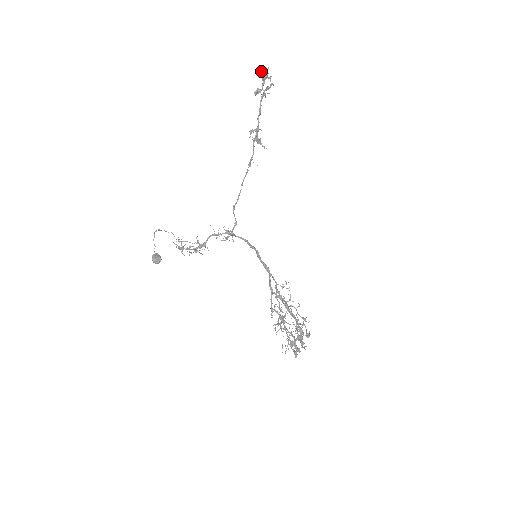
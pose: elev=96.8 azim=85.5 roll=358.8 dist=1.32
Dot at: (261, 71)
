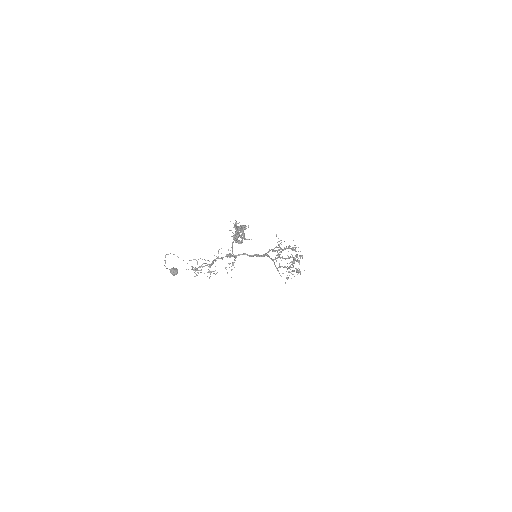
Dot at: (238, 236)
